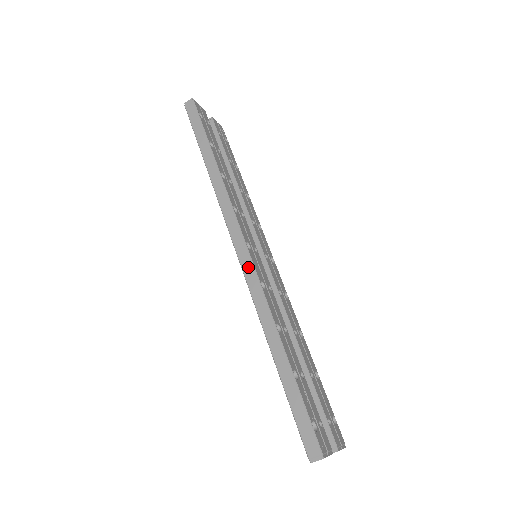
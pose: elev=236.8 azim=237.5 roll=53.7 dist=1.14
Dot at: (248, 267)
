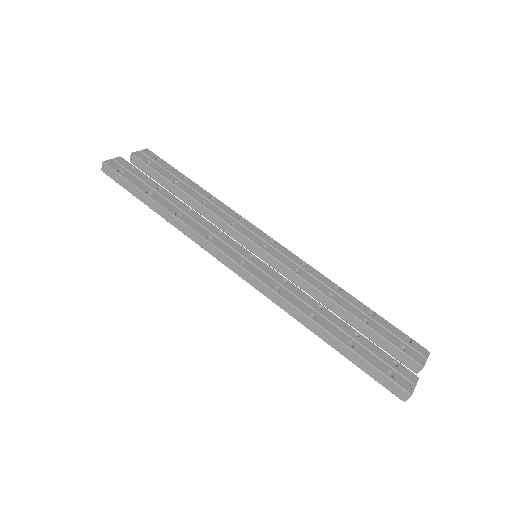
Dot at: (255, 283)
